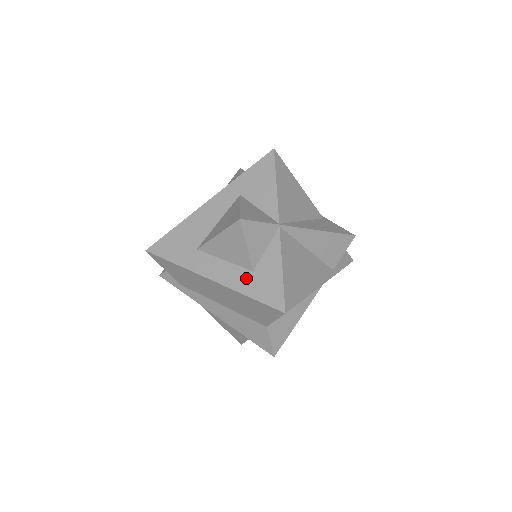
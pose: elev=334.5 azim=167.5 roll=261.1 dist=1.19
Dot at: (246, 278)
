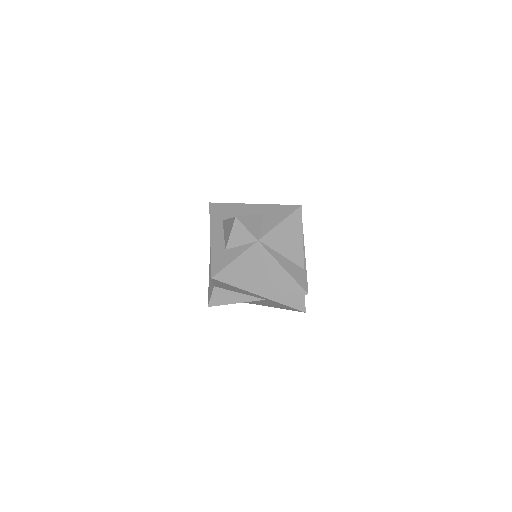
Dot at: (220, 250)
